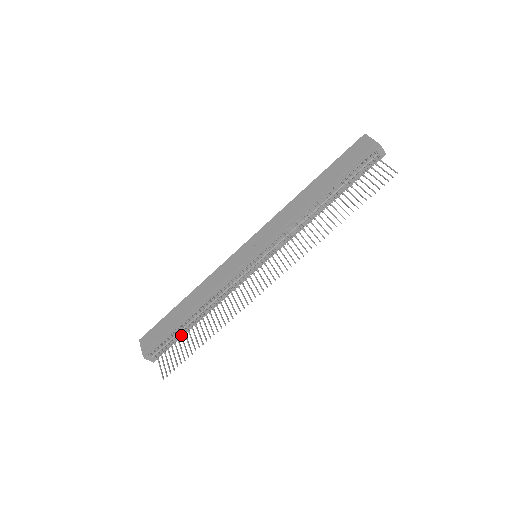
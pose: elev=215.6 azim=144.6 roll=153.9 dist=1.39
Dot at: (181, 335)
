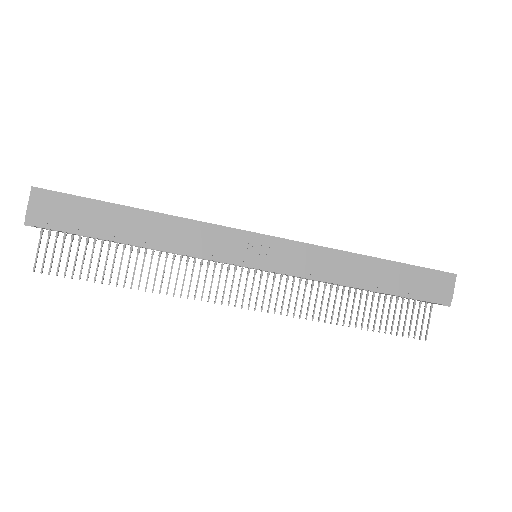
Dot at: occluded
